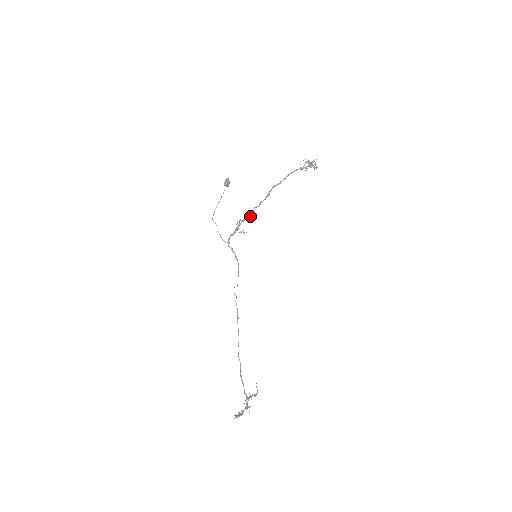
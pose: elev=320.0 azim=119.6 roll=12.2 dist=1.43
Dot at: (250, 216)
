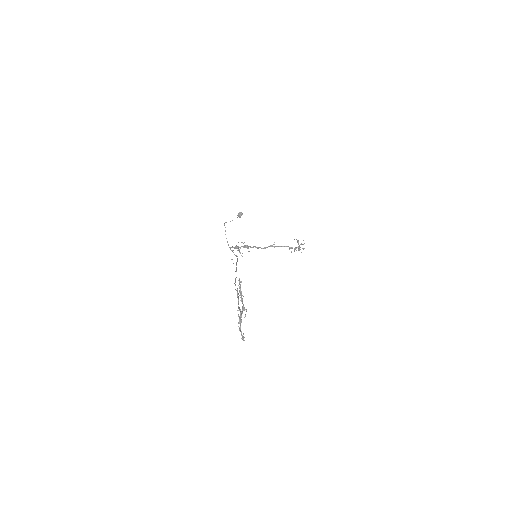
Dot at: (248, 251)
